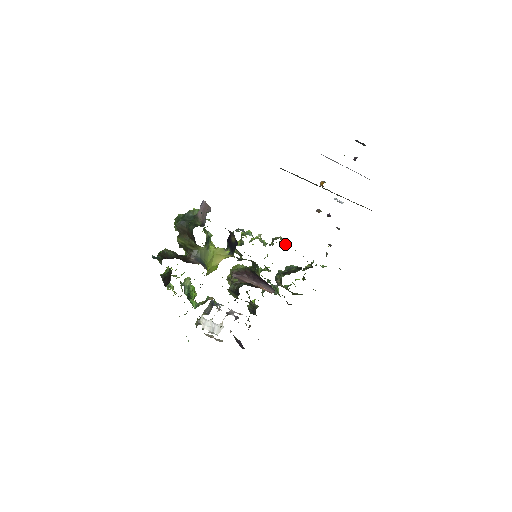
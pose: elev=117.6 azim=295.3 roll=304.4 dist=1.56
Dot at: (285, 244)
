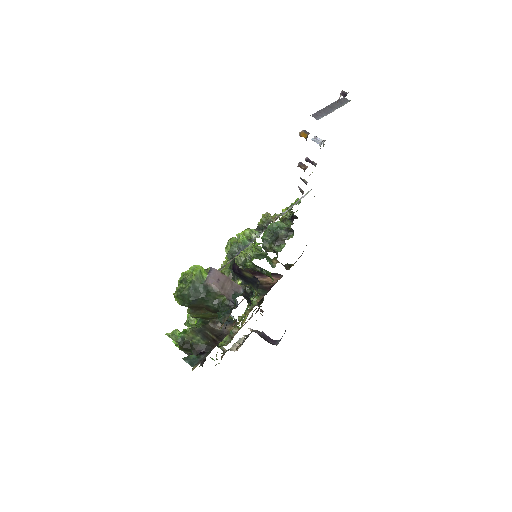
Dot at: (271, 216)
